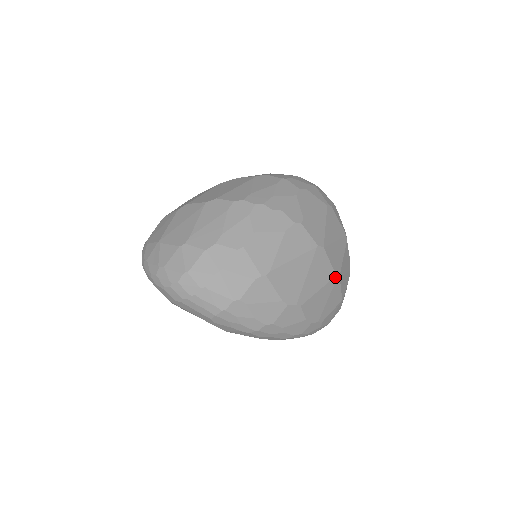
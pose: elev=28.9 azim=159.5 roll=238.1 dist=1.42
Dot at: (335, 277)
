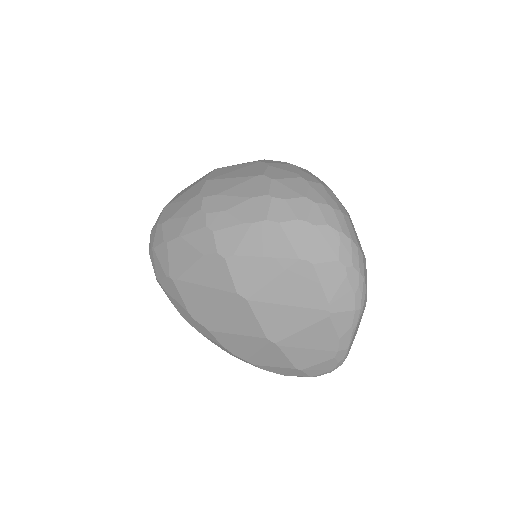
Dot at: (266, 339)
